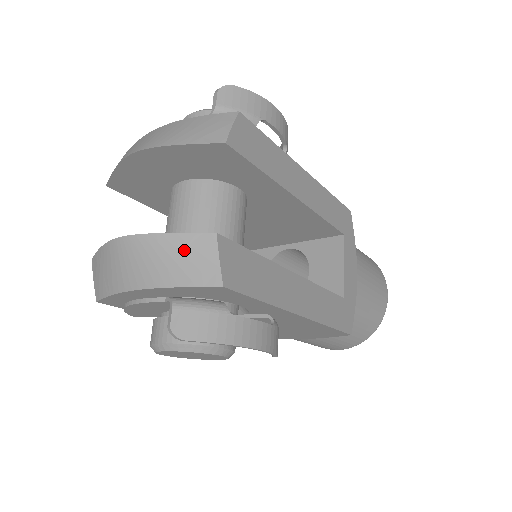
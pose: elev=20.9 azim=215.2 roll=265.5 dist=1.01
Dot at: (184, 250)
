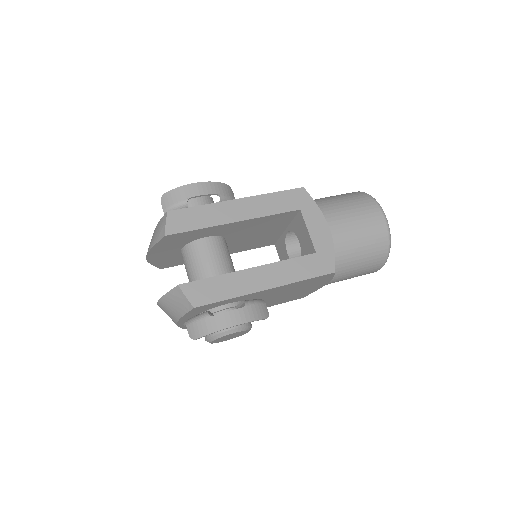
Dot at: (174, 299)
